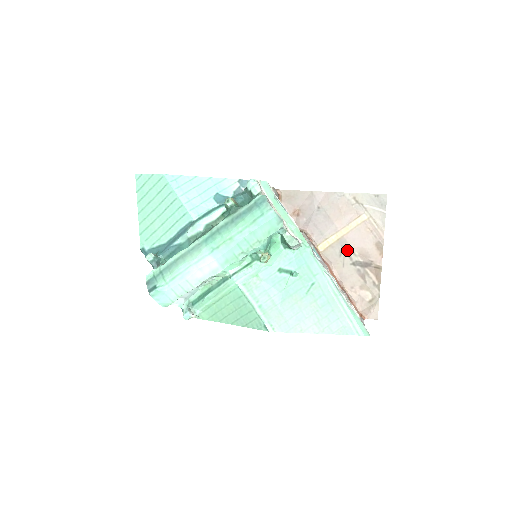
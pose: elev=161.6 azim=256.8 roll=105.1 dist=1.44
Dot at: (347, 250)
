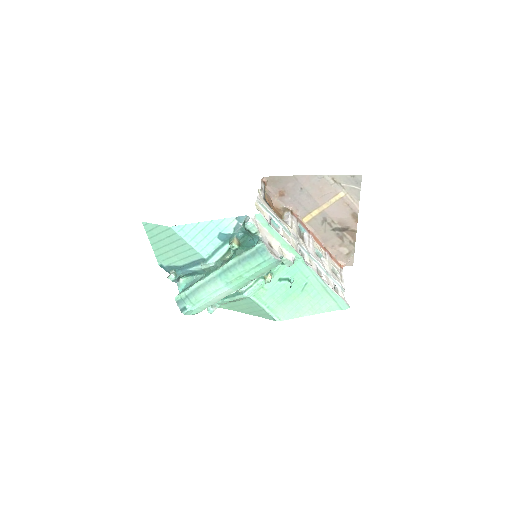
Dot at: (328, 220)
